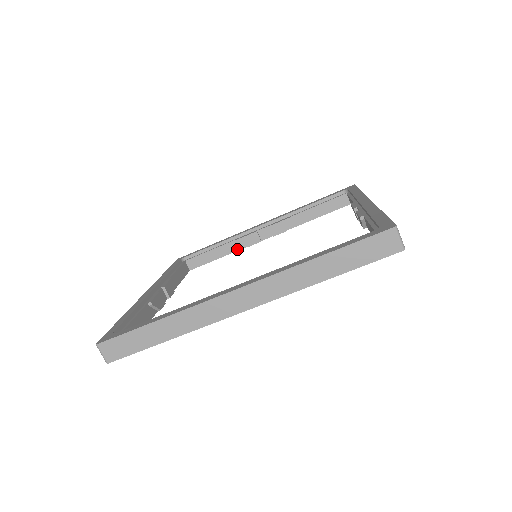
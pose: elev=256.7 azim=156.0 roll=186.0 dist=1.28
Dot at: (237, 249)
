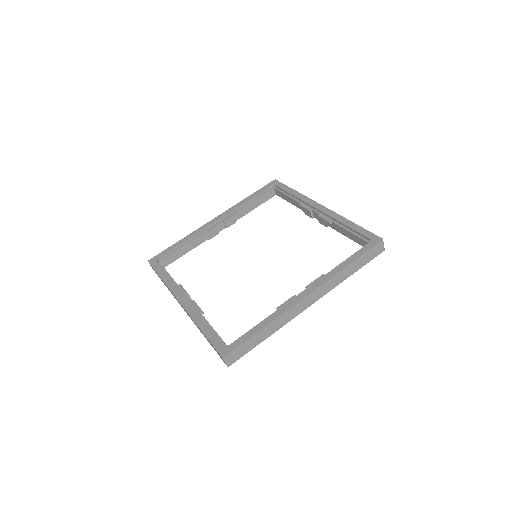
Dot at: (200, 243)
